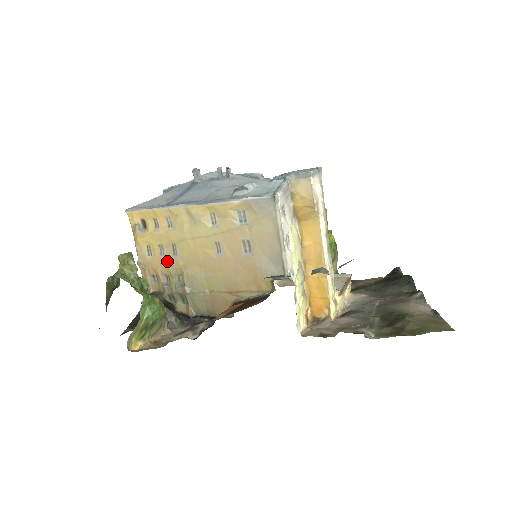
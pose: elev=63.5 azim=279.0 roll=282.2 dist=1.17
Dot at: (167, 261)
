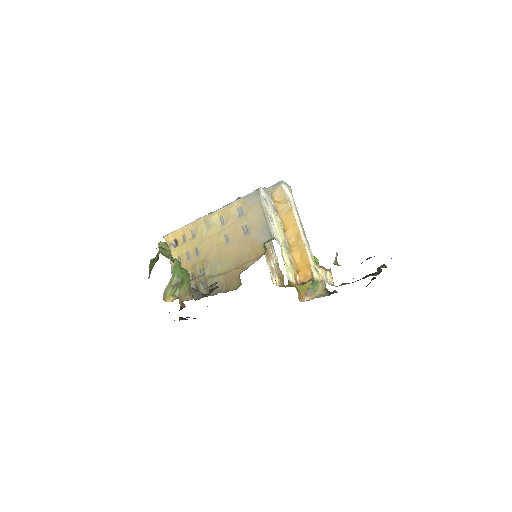
Dot at: (192, 262)
